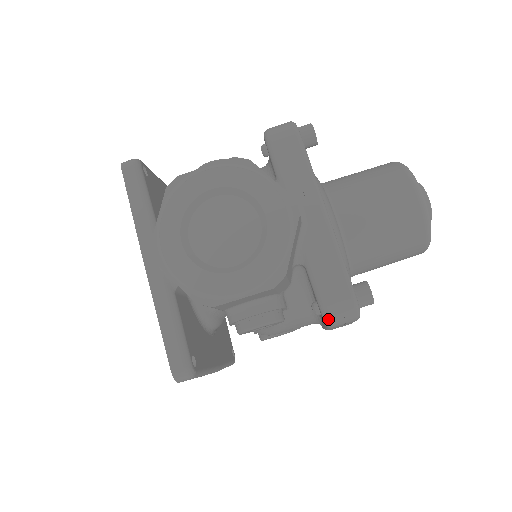
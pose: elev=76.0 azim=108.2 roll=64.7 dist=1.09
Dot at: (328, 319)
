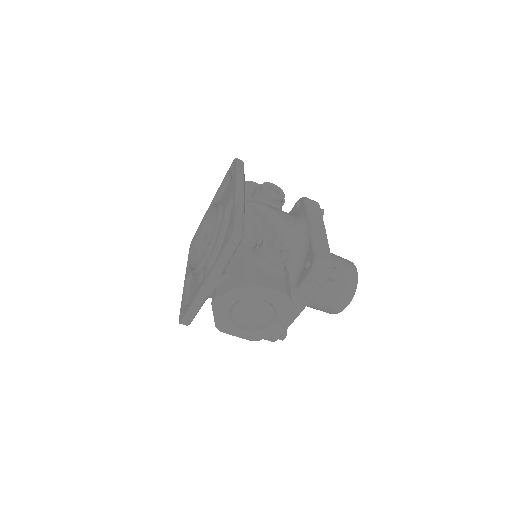
Dot at: occluded
